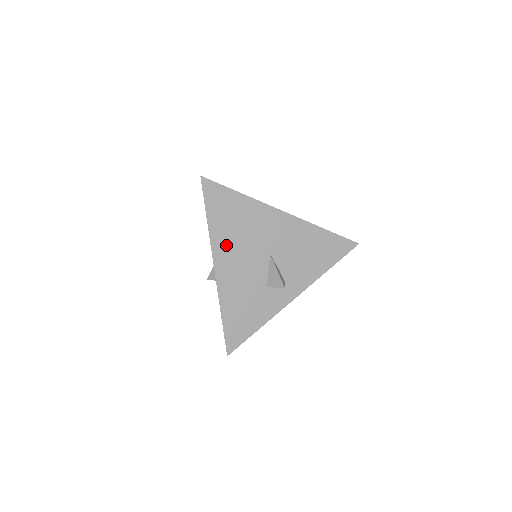
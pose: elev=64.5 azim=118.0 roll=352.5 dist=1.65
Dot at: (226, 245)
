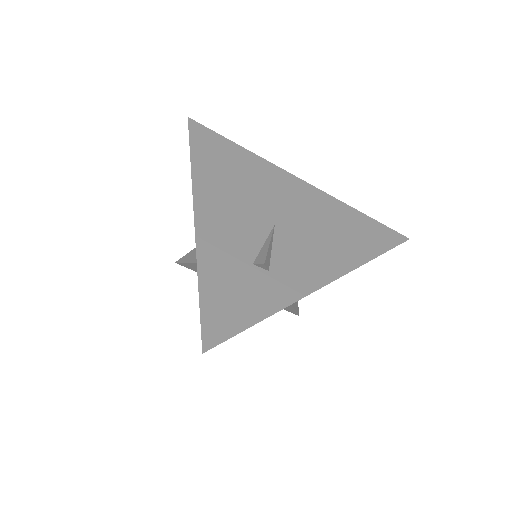
Dot at: occluded
